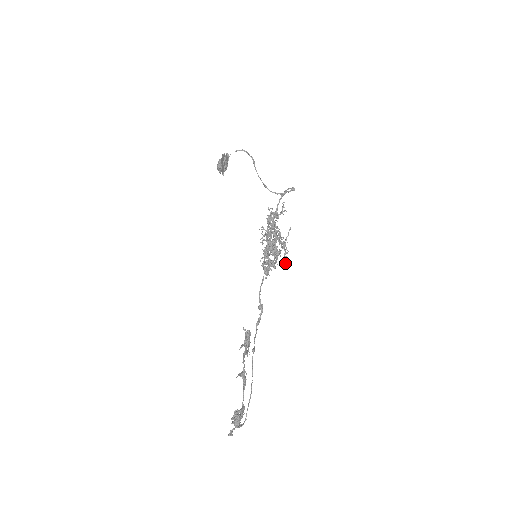
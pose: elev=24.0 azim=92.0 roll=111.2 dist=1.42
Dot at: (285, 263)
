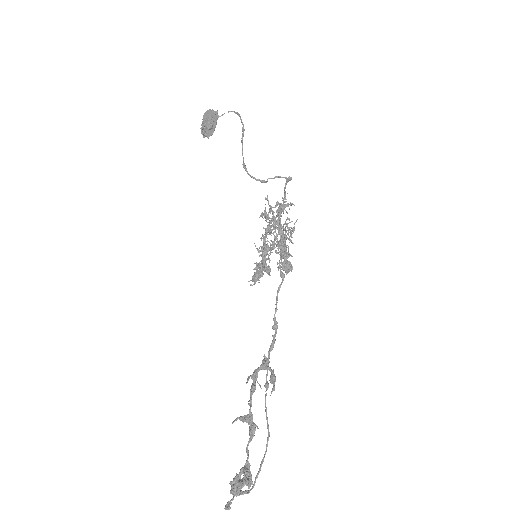
Dot at: (286, 270)
